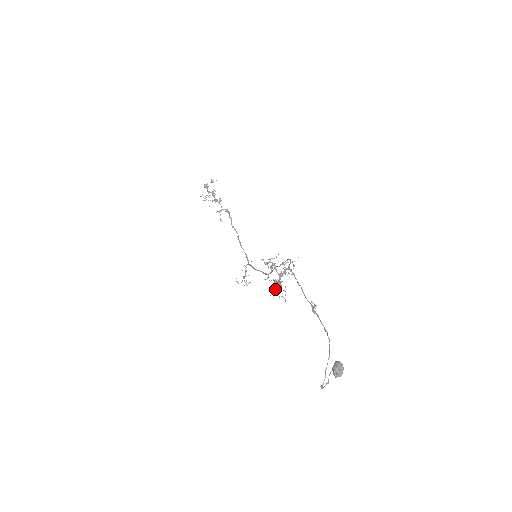
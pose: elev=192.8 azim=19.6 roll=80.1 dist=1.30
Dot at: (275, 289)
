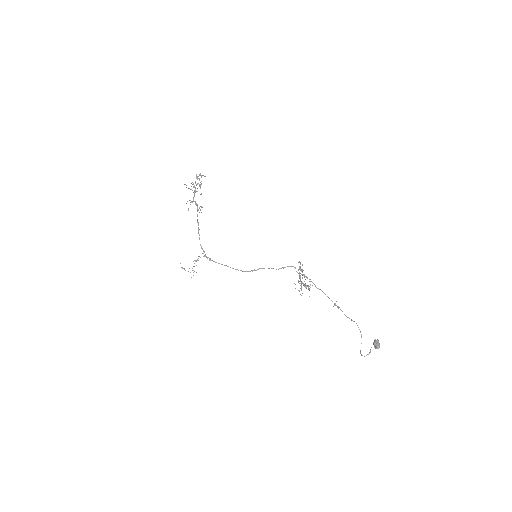
Dot at: (301, 287)
